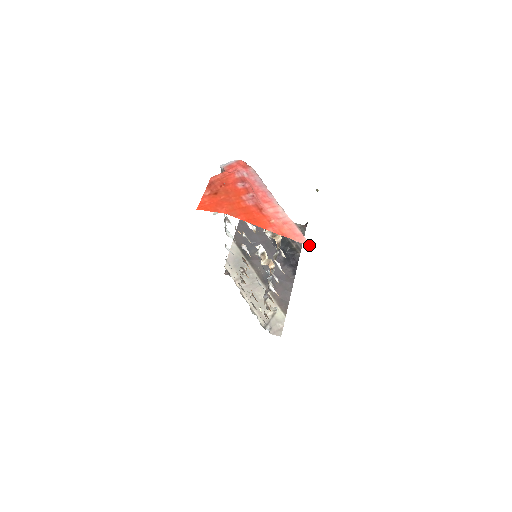
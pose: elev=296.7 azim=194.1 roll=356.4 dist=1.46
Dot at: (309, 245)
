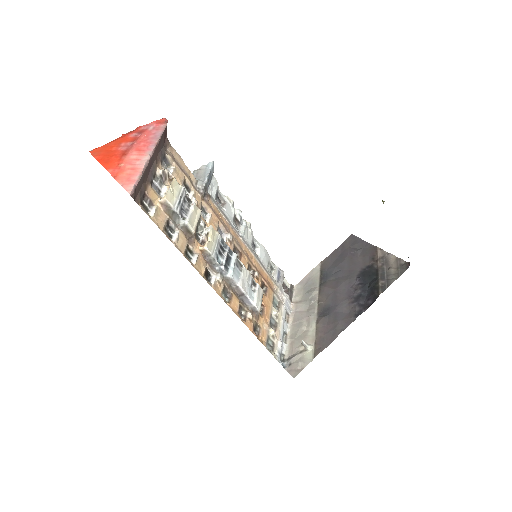
Dot at: (129, 190)
